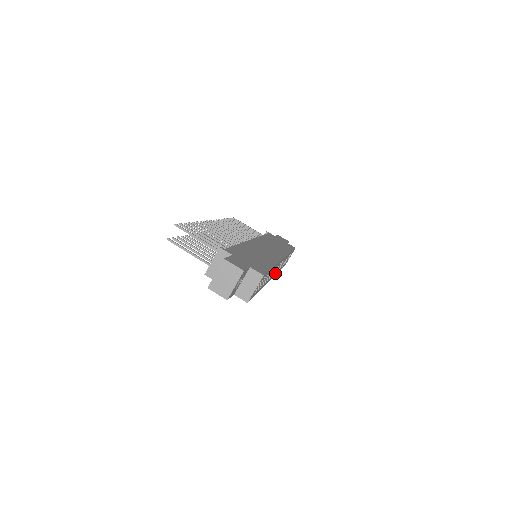
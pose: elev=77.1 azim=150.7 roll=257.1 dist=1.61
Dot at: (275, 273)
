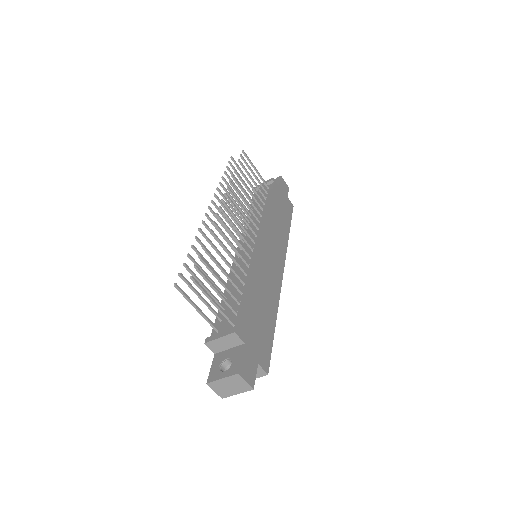
Dot at: occluded
